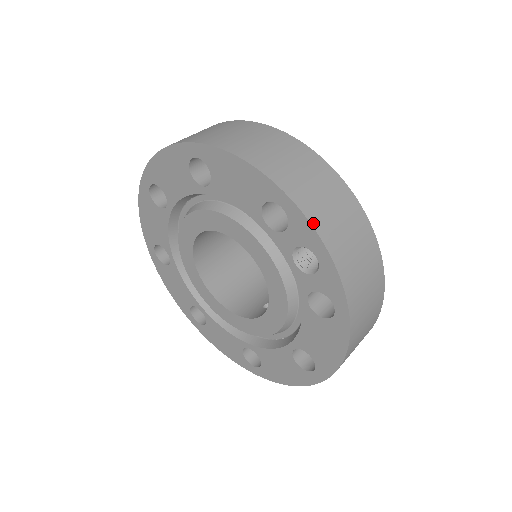
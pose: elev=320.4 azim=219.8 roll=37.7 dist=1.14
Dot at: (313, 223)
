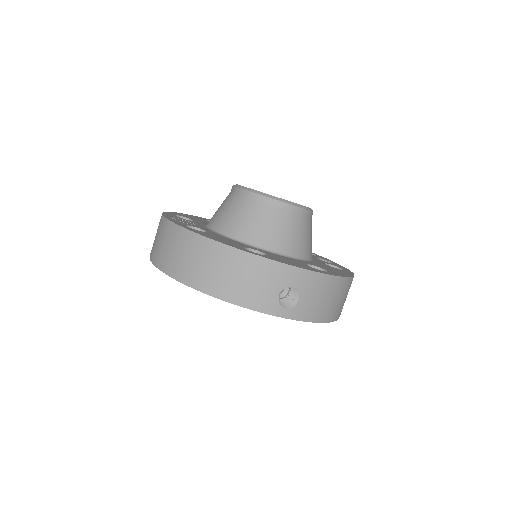
Dot at: occluded
